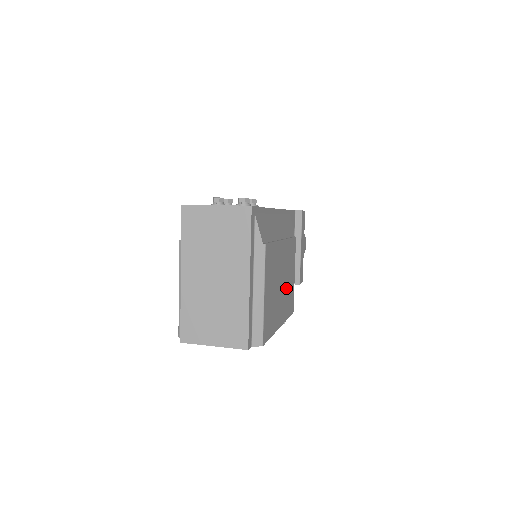
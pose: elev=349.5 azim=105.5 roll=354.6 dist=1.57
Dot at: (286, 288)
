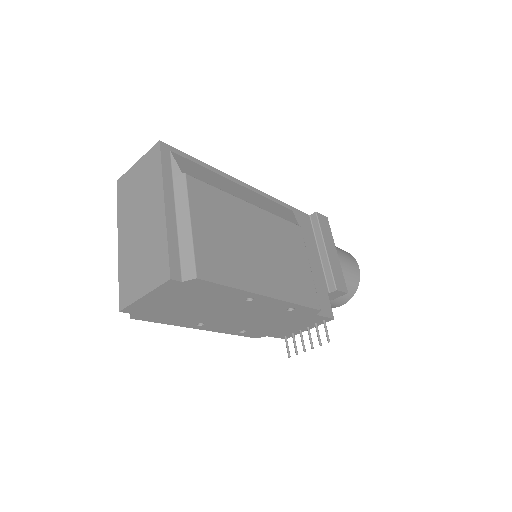
Dot at: (279, 263)
